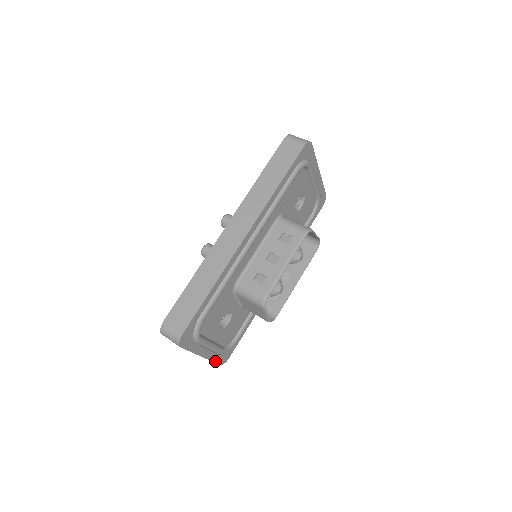
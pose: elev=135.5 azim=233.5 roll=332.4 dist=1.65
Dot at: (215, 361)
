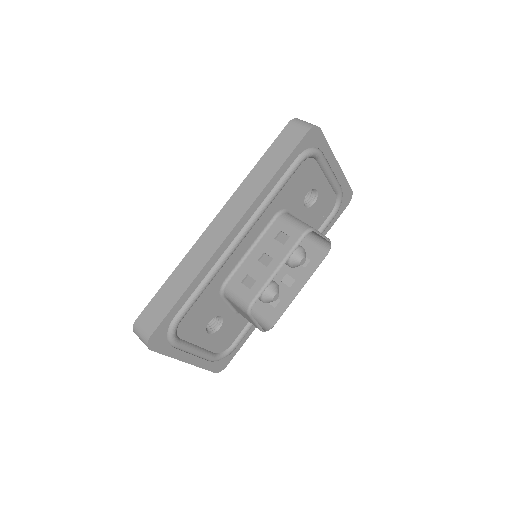
Dot at: (206, 368)
